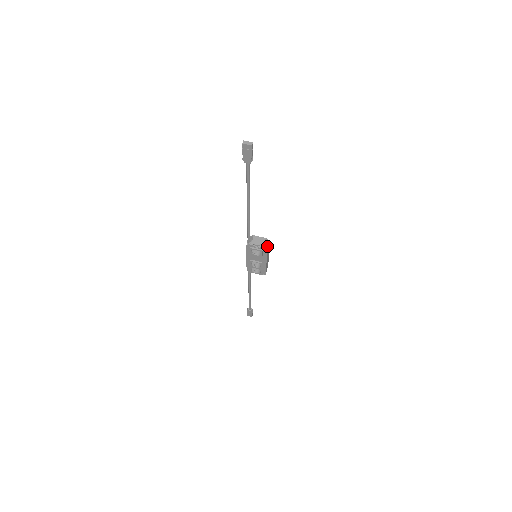
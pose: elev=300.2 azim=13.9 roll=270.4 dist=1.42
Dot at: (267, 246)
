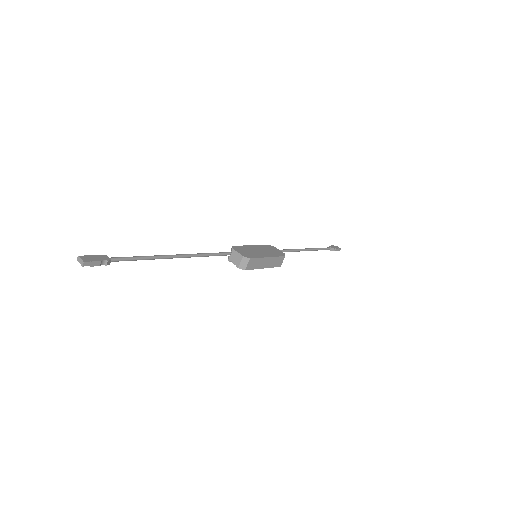
Dot at: (245, 265)
